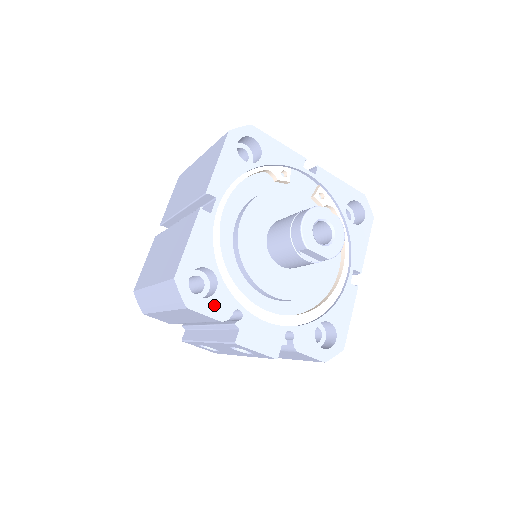
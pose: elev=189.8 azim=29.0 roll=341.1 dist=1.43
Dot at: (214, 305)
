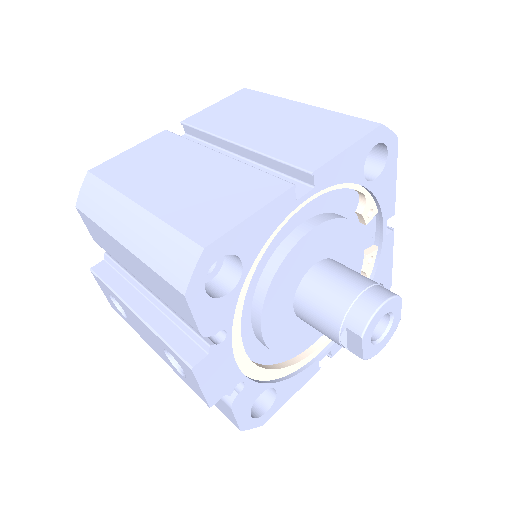
Dot at: (211, 311)
